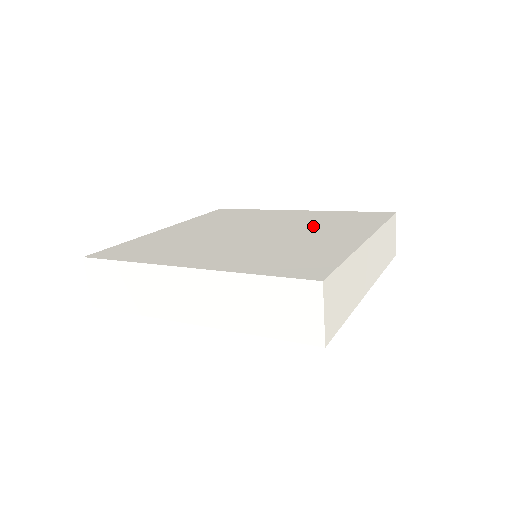
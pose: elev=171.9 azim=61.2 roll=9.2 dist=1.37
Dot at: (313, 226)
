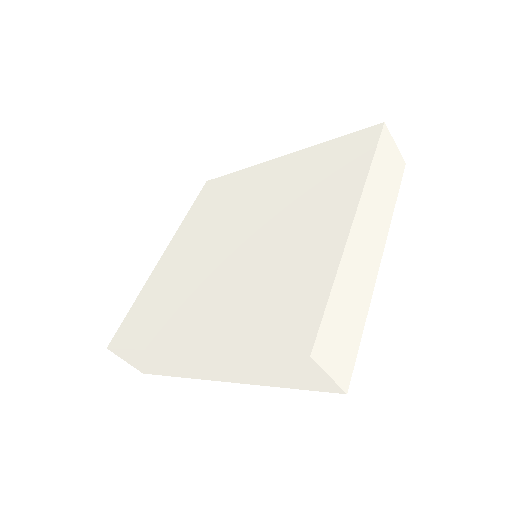
Dot at: (296, 201)
